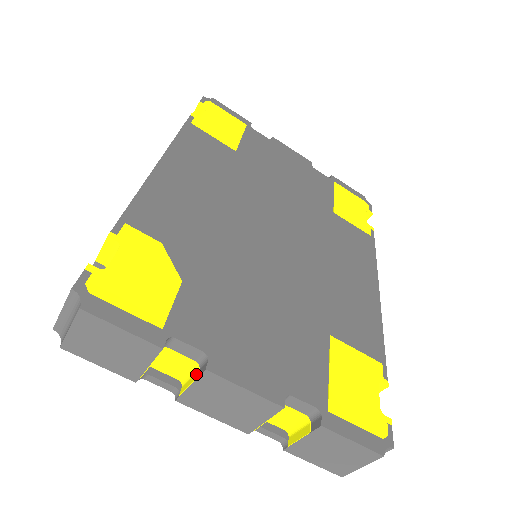
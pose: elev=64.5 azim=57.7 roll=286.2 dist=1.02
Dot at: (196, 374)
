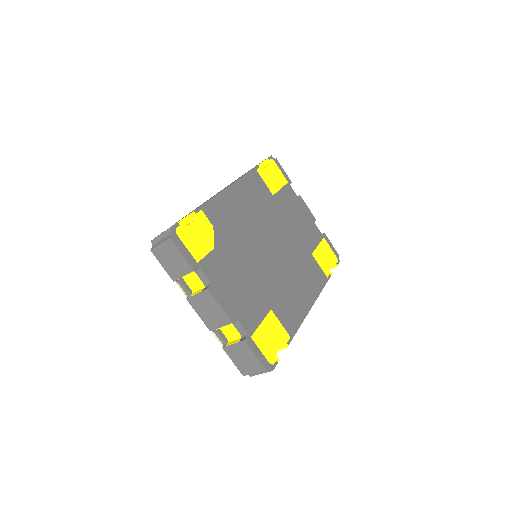
Dot at: (202, 290)
